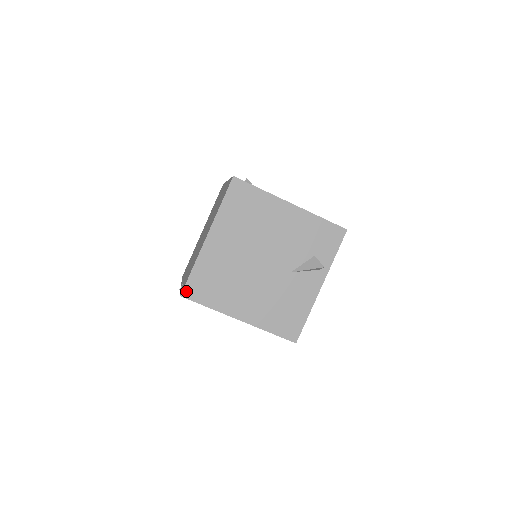
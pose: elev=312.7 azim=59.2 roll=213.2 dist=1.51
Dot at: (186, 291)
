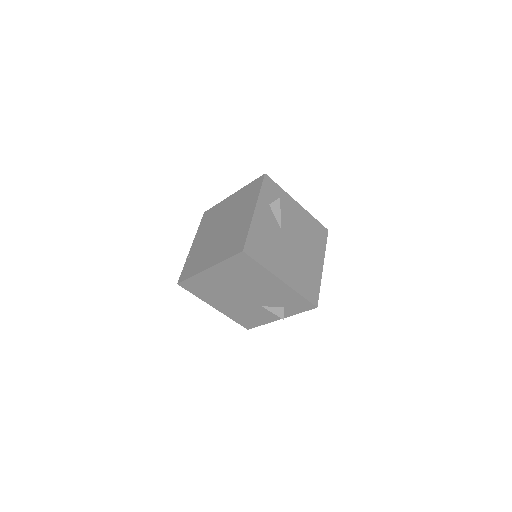
Dot at: (182, 284)
